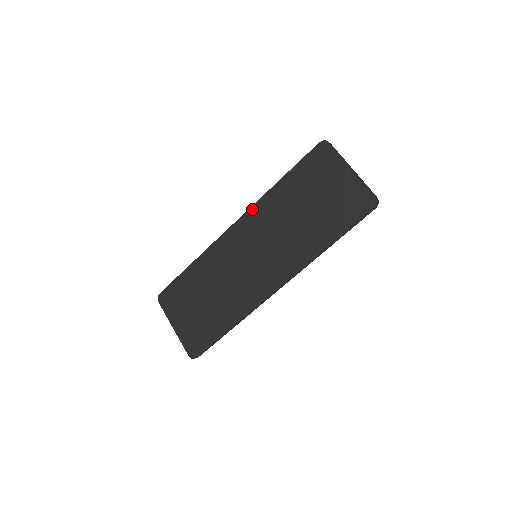
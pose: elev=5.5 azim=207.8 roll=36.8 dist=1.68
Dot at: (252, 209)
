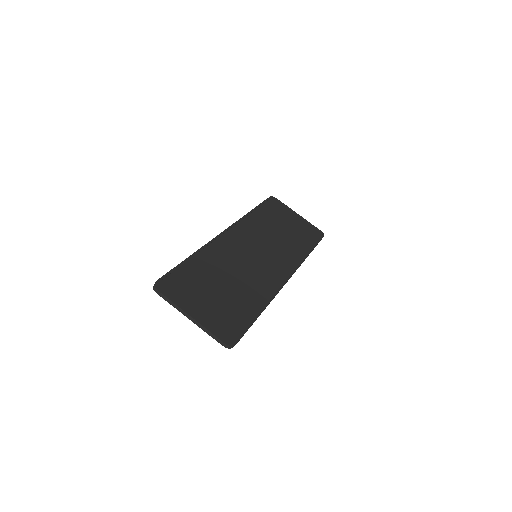
Dot at: (238, 223)
